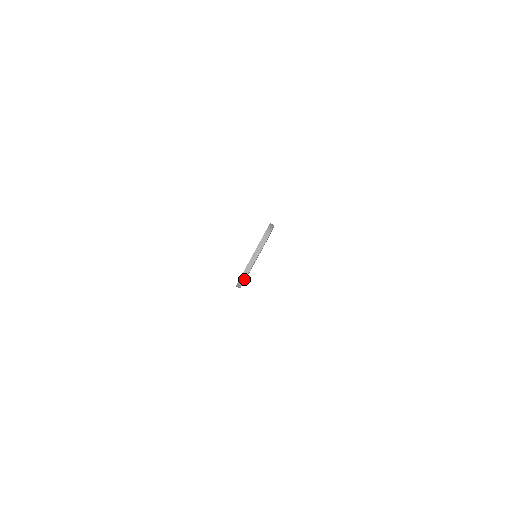
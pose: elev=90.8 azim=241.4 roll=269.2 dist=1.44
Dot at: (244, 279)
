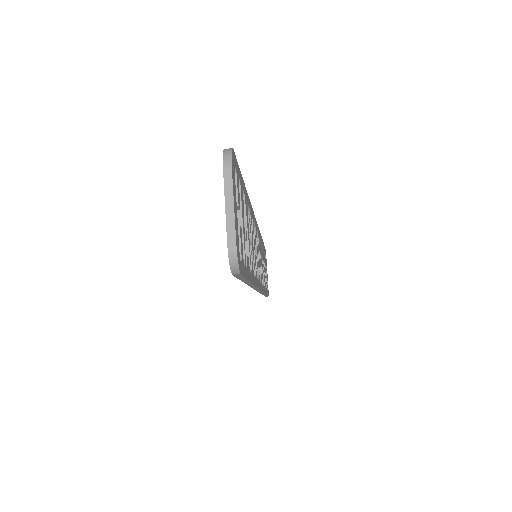
Dot at: (235, 251)
